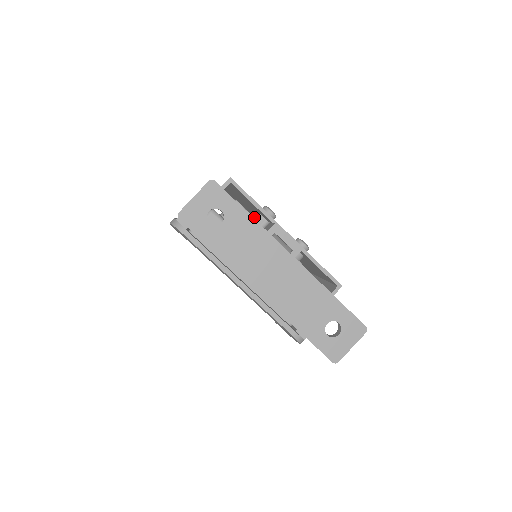
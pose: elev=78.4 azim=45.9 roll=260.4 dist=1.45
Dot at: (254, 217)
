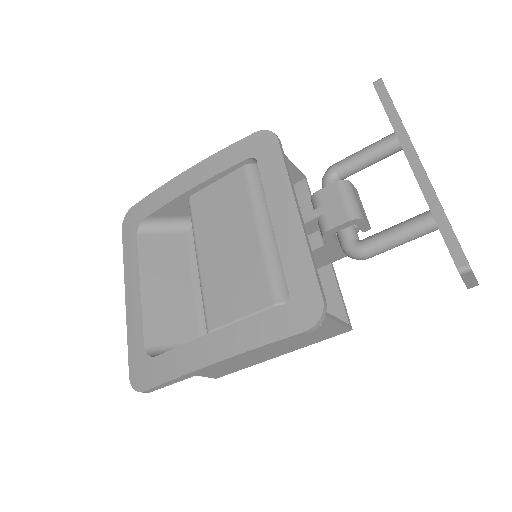
Dot at: occluded
